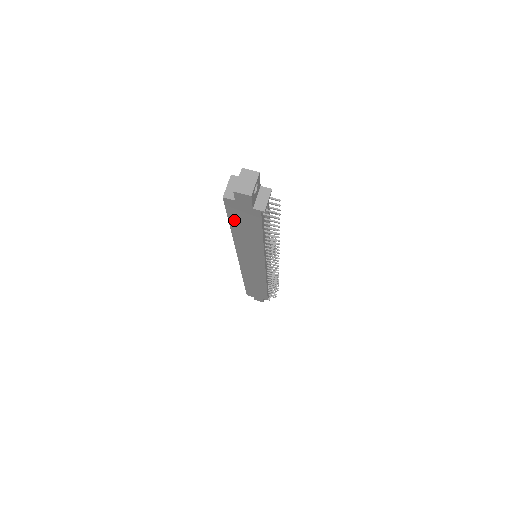
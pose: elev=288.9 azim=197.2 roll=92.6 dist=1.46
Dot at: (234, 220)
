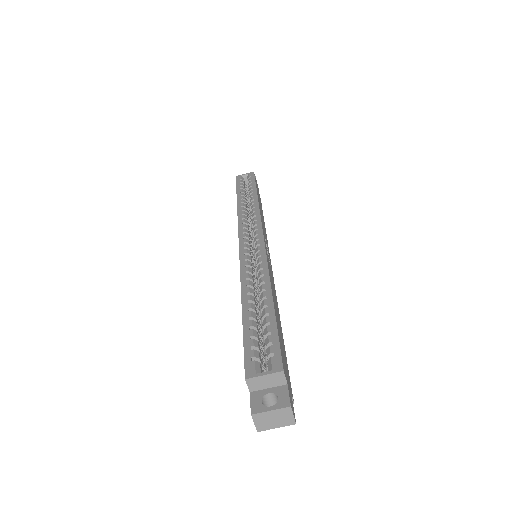
Dot at: occluded
